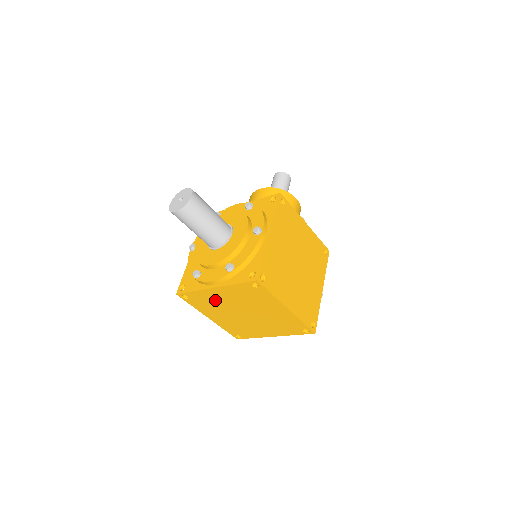
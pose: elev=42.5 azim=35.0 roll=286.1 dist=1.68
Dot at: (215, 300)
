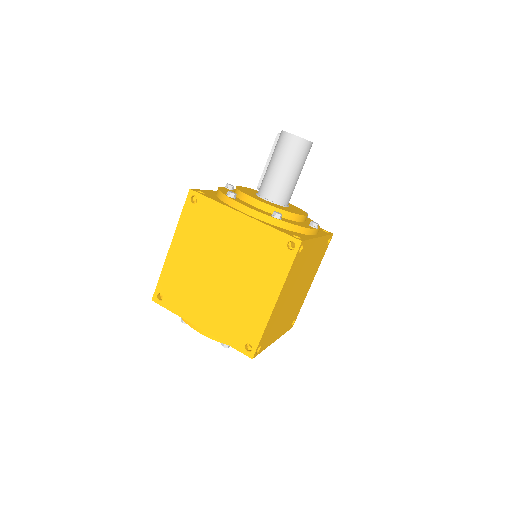
Dot at: (218, 230)
